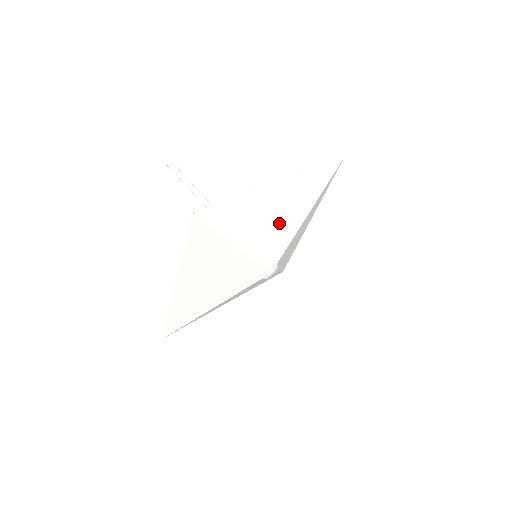
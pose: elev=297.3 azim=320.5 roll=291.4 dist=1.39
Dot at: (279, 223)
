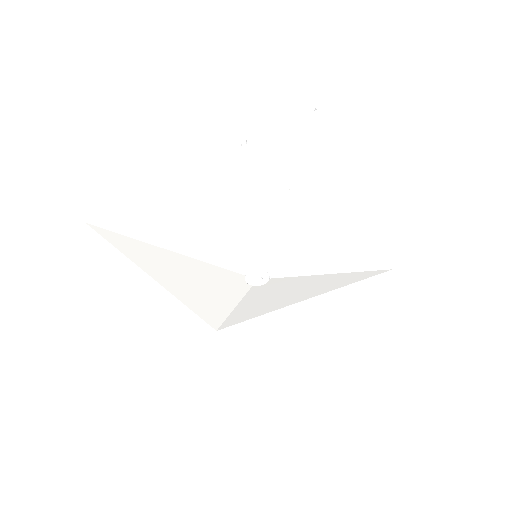
Dot at: (318, 241)
